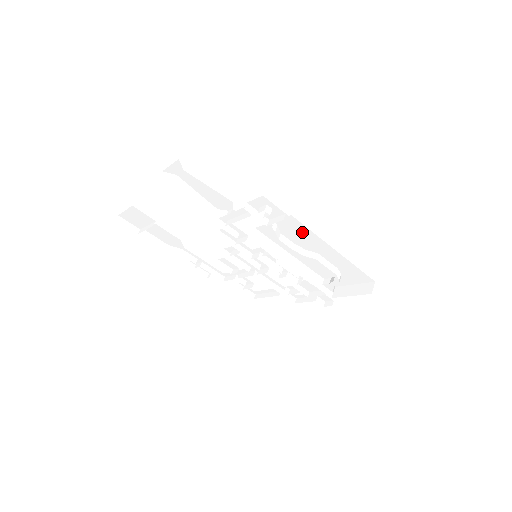
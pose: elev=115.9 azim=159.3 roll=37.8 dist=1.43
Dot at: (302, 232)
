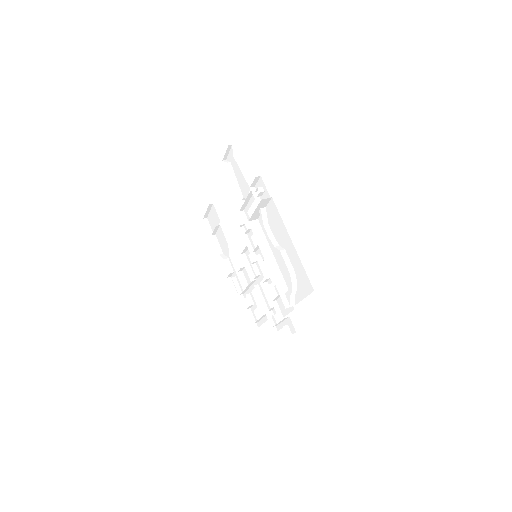
Dot at: (277, 219)
